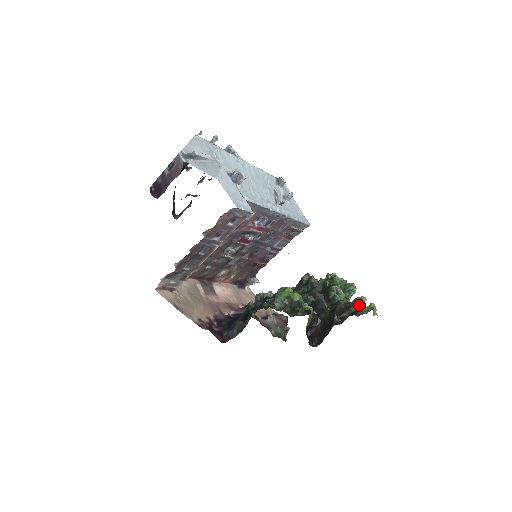
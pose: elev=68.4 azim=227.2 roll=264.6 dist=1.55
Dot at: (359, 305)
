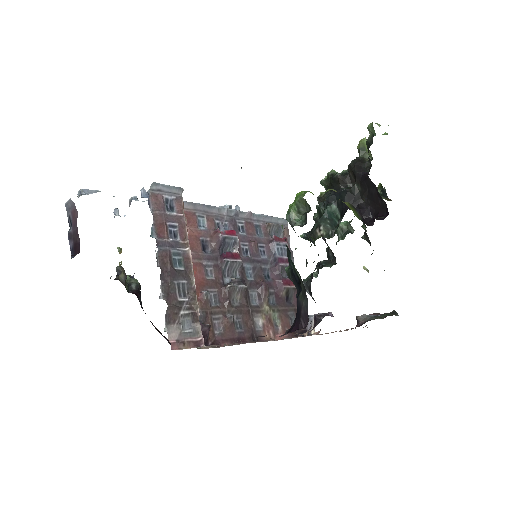
Dot at: (367, 149)
